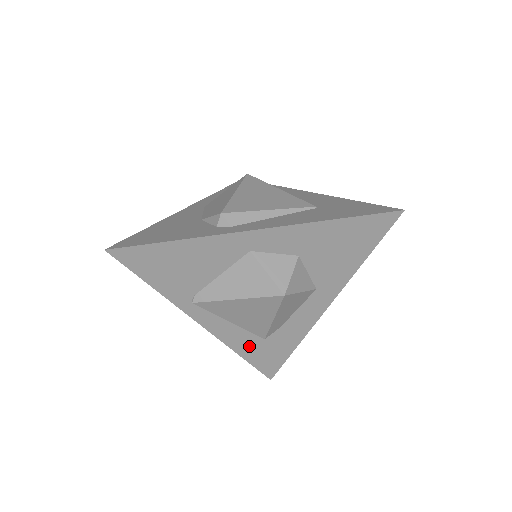
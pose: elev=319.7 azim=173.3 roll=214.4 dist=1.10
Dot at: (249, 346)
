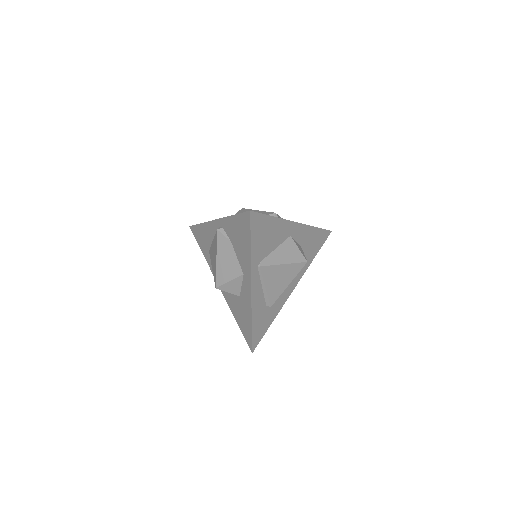
Dot at: (259, 315)
